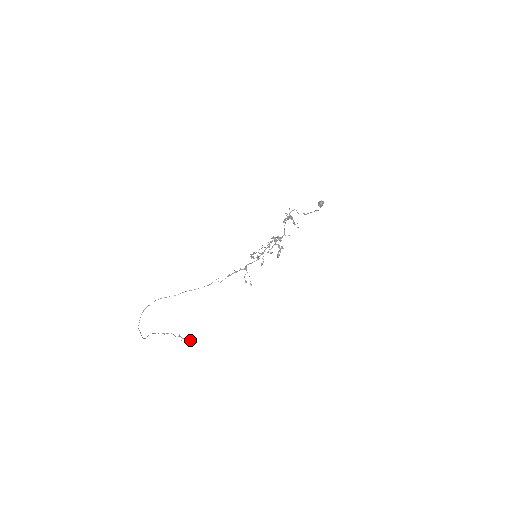
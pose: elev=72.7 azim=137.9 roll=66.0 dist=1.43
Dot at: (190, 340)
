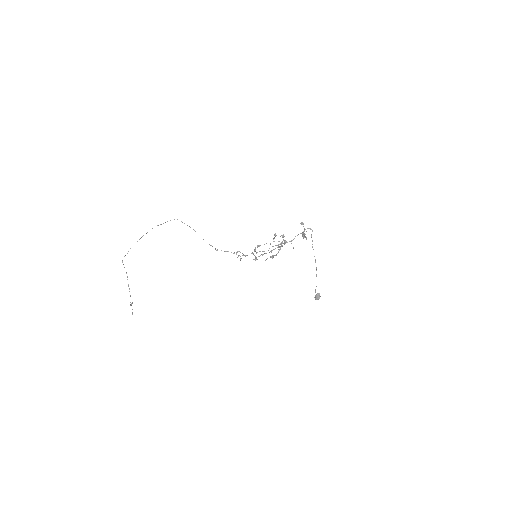
Dot at: occluded
